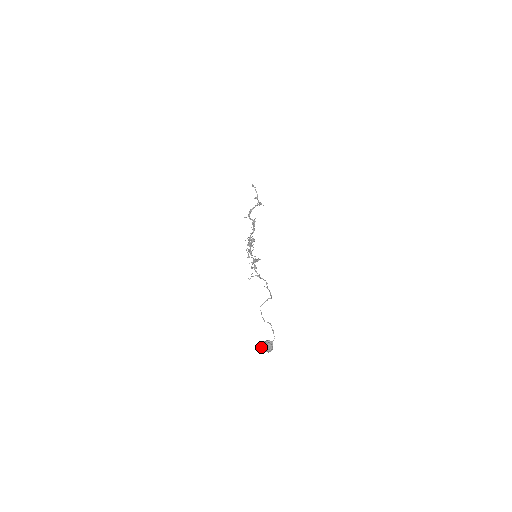
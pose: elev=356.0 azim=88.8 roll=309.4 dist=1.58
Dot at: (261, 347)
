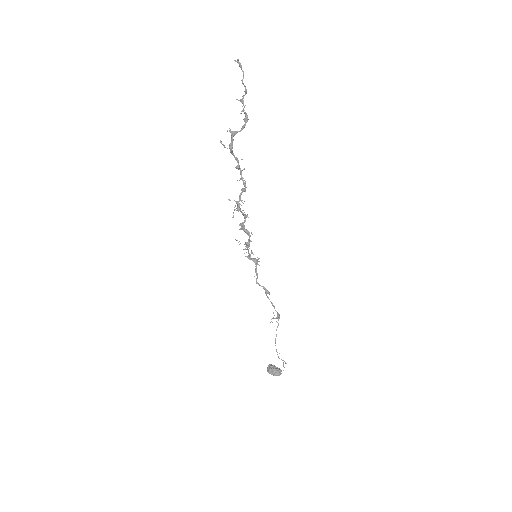
Dot at: occluded
